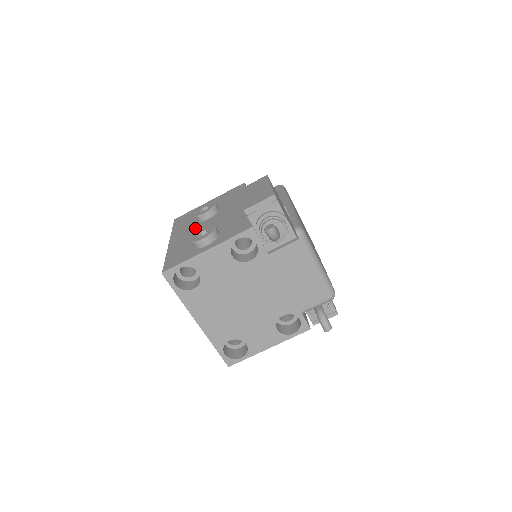
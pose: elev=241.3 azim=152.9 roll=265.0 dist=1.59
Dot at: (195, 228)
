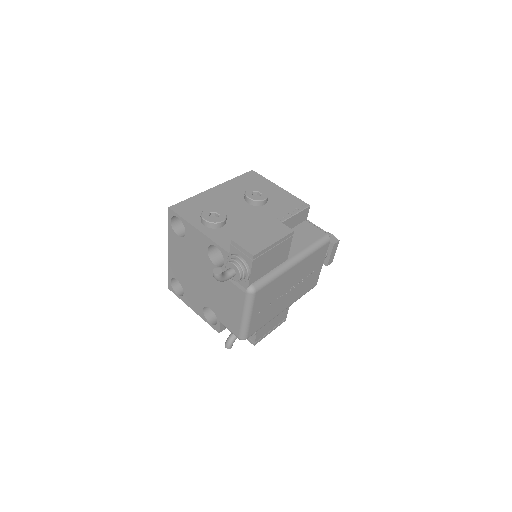
Dot at: (234, 199)
